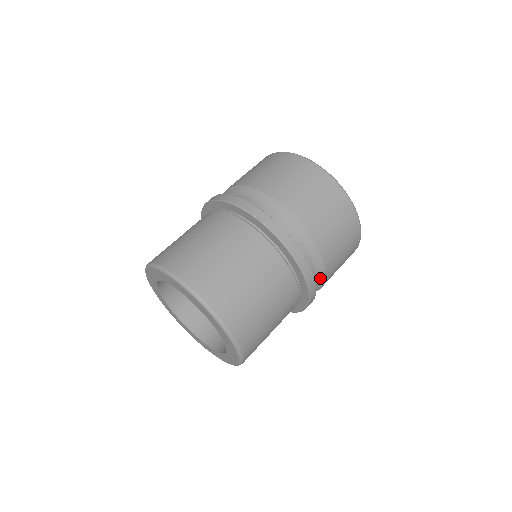
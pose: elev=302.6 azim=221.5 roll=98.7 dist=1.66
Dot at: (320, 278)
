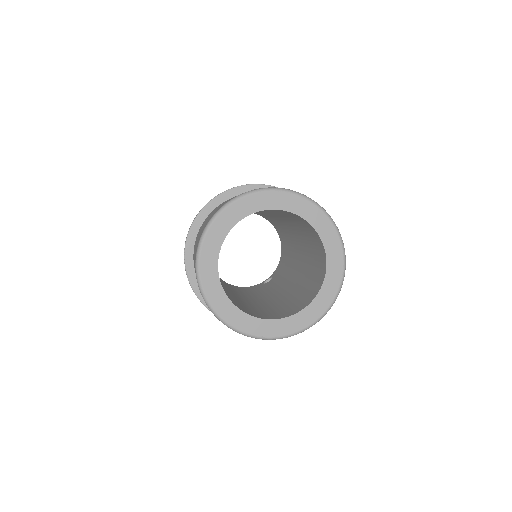
Dot at: occluded
